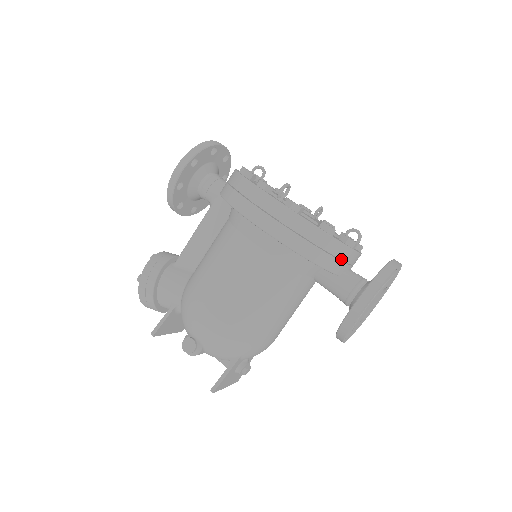
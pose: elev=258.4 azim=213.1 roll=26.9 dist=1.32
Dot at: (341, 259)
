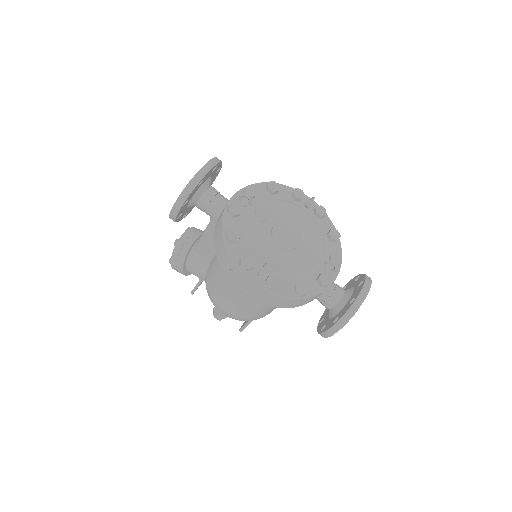
Dot at: occluded
